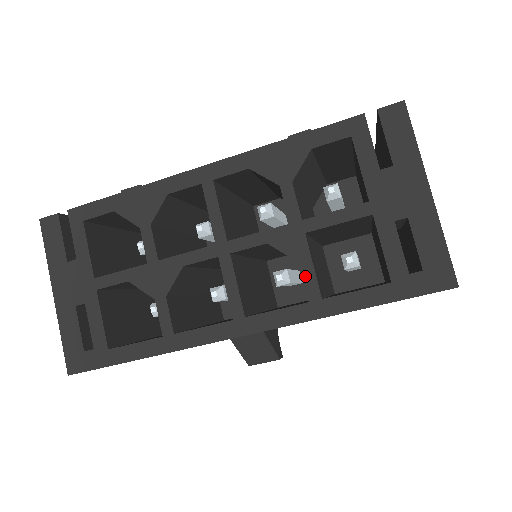
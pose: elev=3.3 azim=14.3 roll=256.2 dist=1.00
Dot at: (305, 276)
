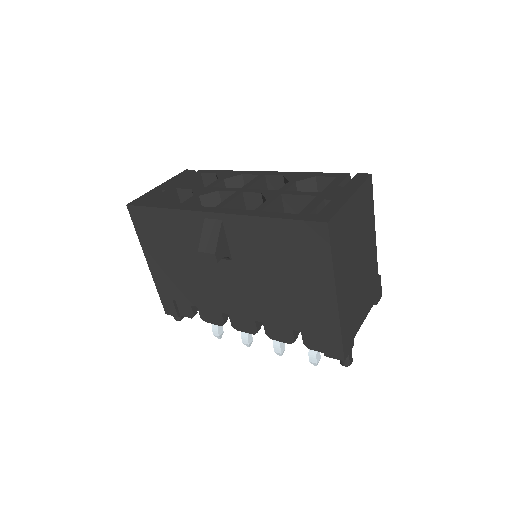
Dot at: (263, 204)
